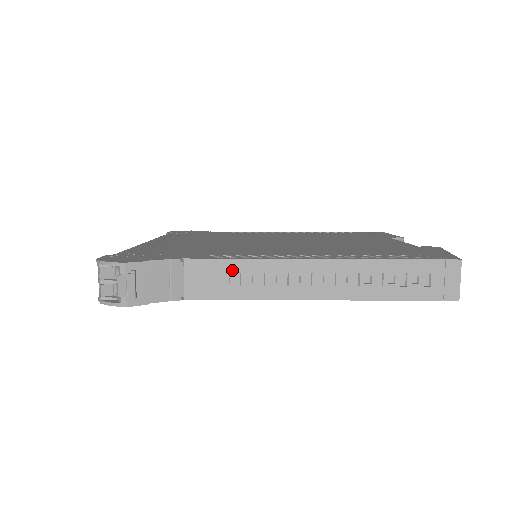
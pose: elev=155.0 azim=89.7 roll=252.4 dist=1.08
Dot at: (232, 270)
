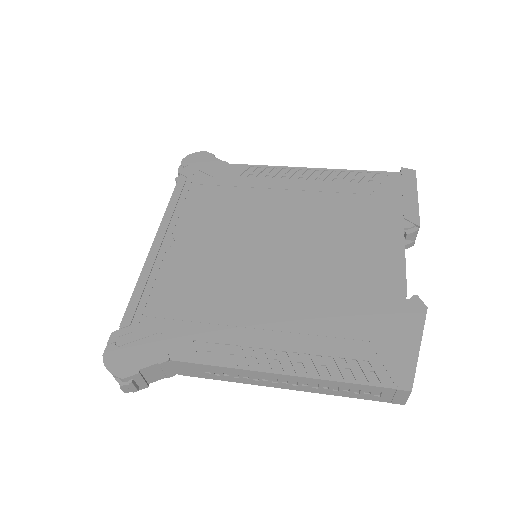
Dot at: (211, 369)
